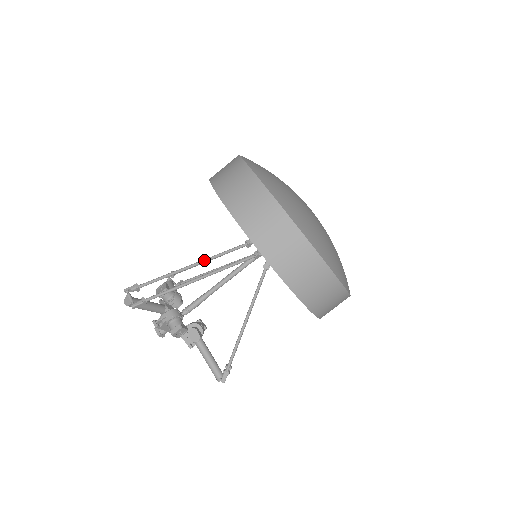
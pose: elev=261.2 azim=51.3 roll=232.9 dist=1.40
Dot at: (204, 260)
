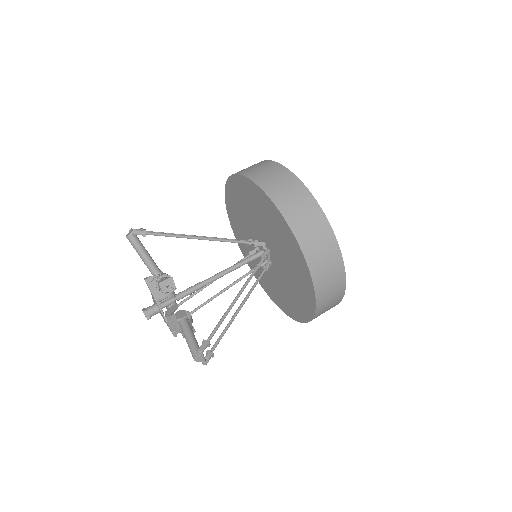
Dot at: occluded
